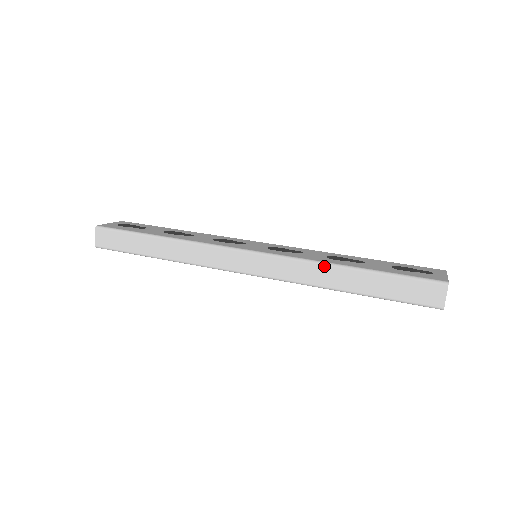
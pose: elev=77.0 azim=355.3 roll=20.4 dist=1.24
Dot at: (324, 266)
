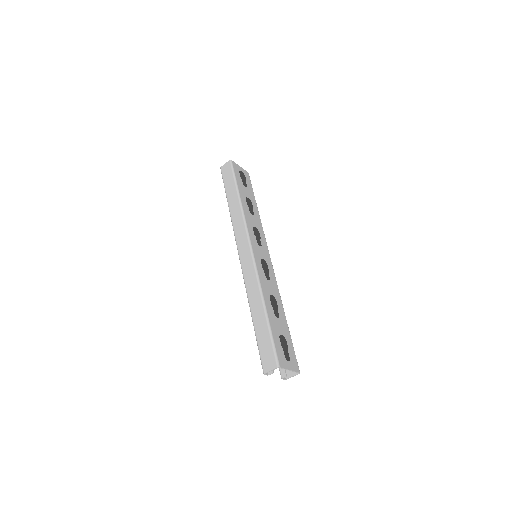
Dot at: (259, 293)
